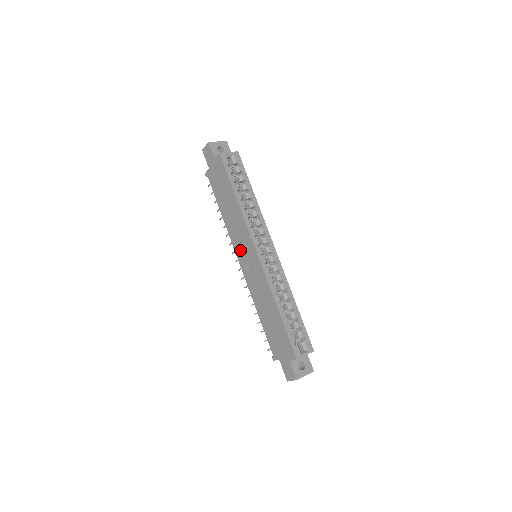
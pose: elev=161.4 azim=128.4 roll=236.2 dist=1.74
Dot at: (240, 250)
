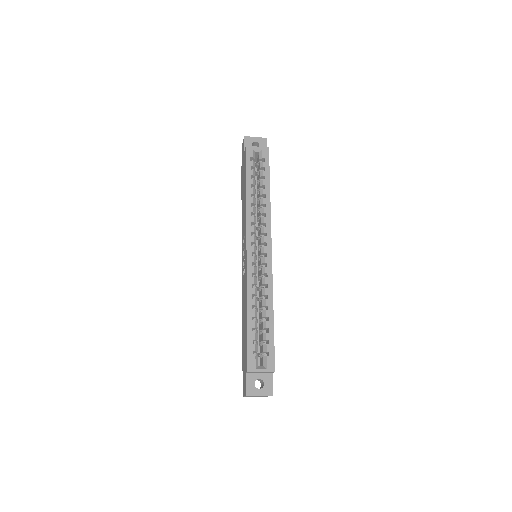
Dot at: (243, 247)
